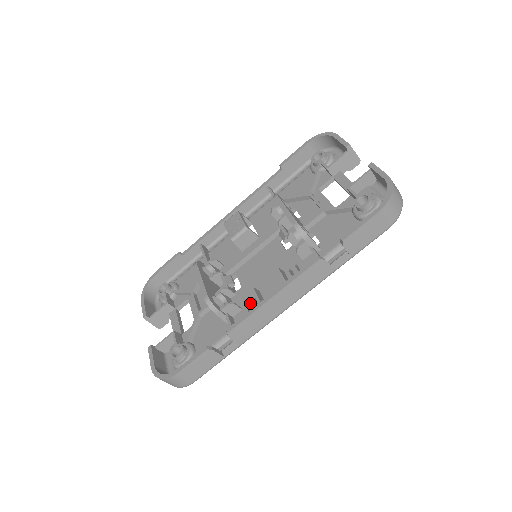
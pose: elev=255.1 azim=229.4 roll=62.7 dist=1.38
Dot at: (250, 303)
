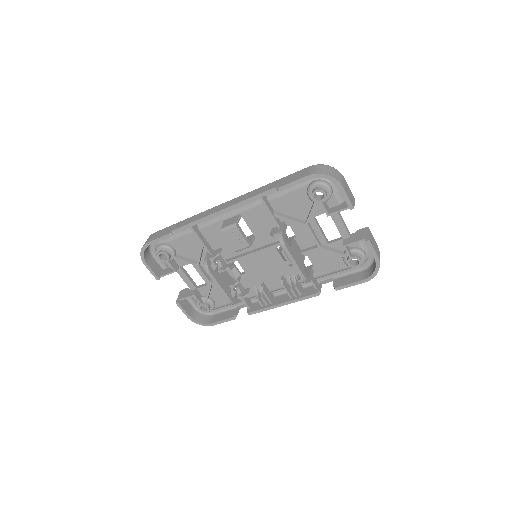
Dot at: occluded
